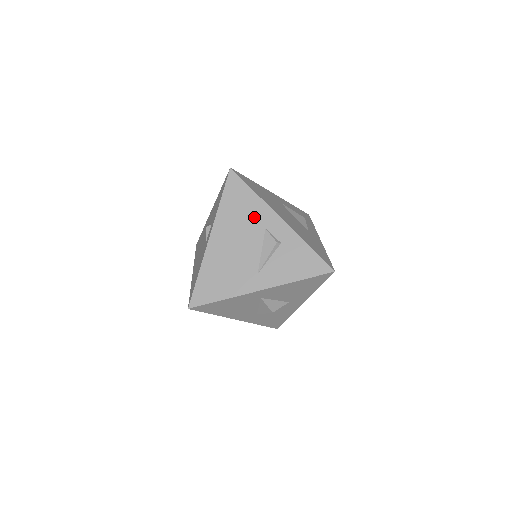
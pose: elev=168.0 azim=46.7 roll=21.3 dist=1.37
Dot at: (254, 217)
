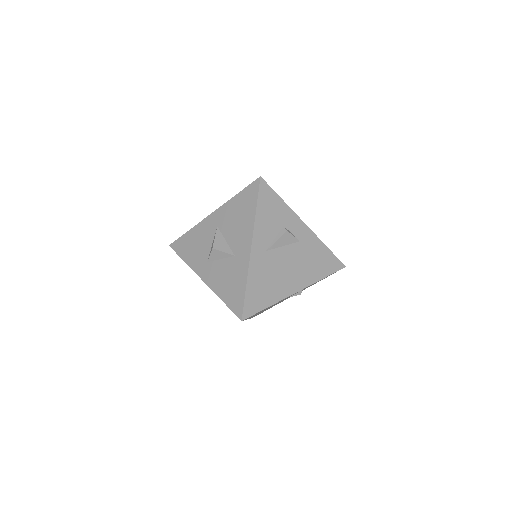
Dot at: occluded
